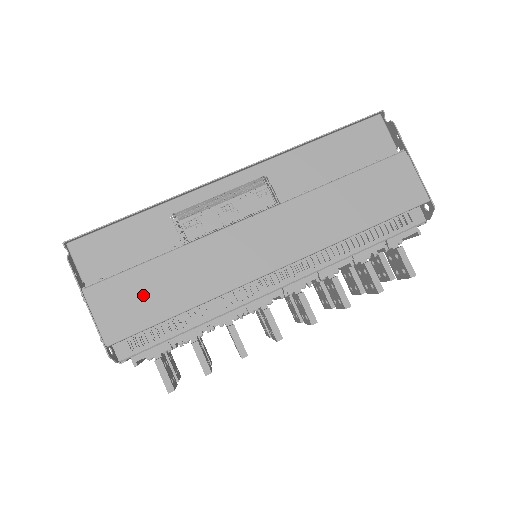
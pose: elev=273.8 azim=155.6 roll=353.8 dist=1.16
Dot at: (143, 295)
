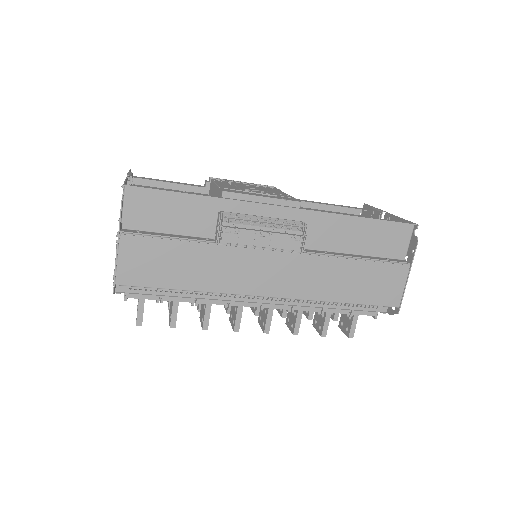
Dot at: (164, 263)
